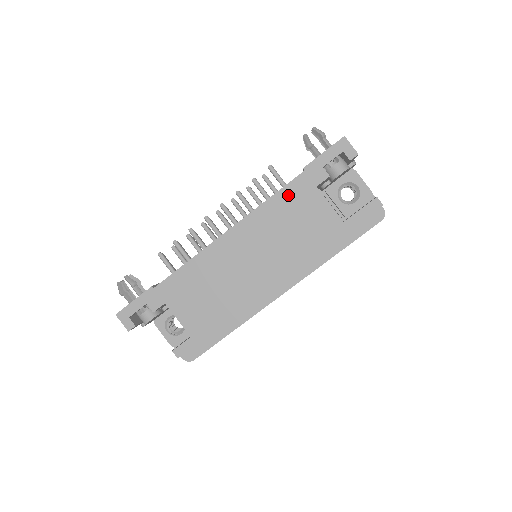
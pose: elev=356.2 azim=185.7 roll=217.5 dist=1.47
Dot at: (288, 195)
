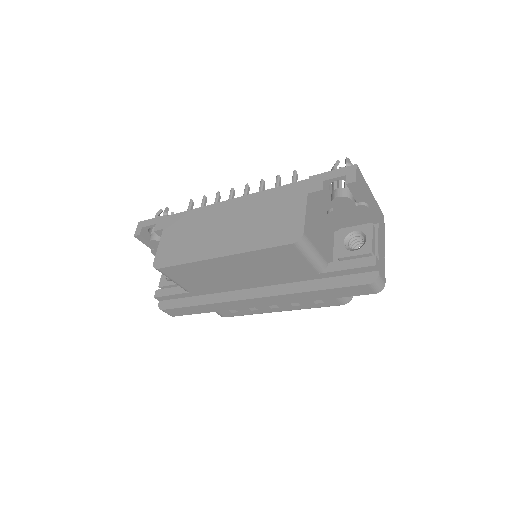
Dot at: (285, 191)
